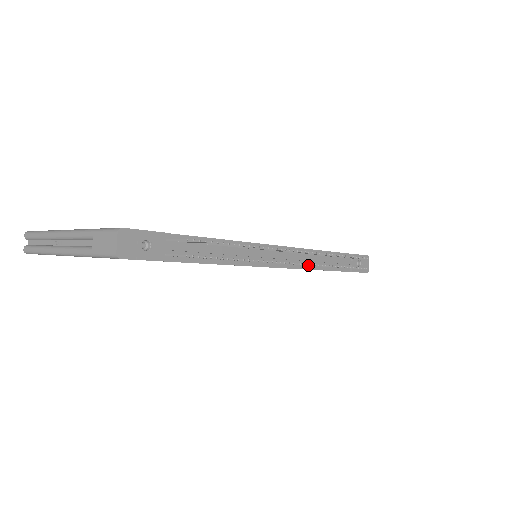
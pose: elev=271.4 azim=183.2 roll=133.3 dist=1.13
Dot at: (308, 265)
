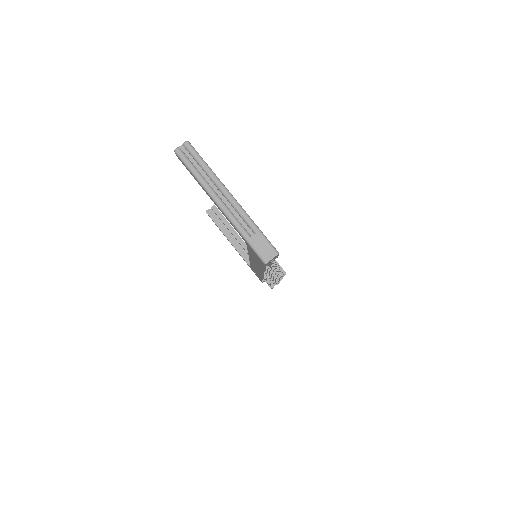
Dot at: occluded
